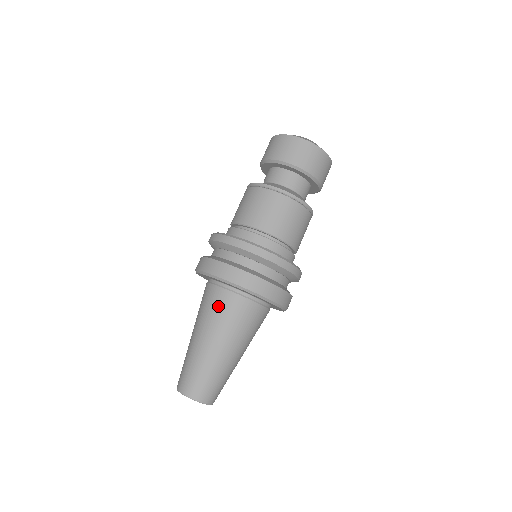
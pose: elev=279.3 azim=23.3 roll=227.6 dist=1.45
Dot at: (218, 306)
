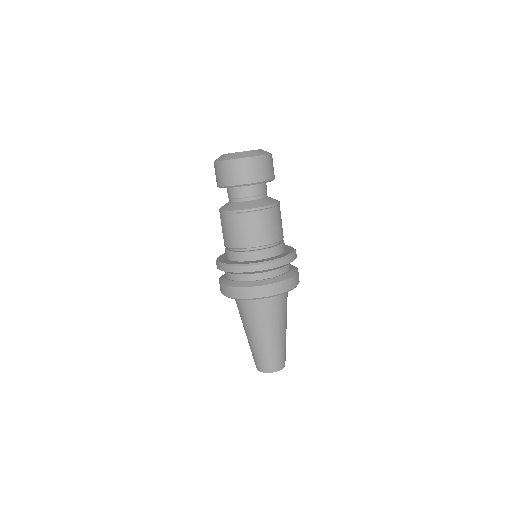
Dot at: (266, 311)
